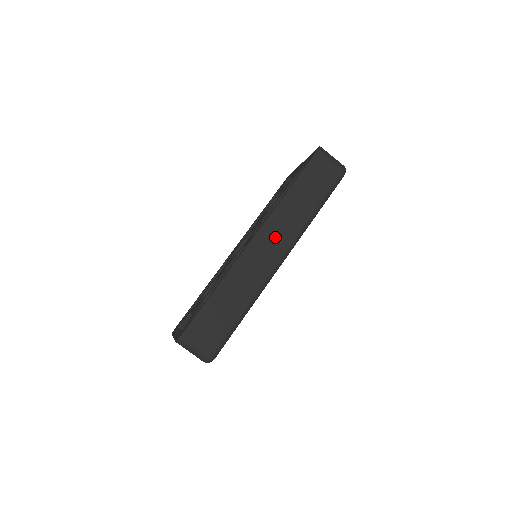
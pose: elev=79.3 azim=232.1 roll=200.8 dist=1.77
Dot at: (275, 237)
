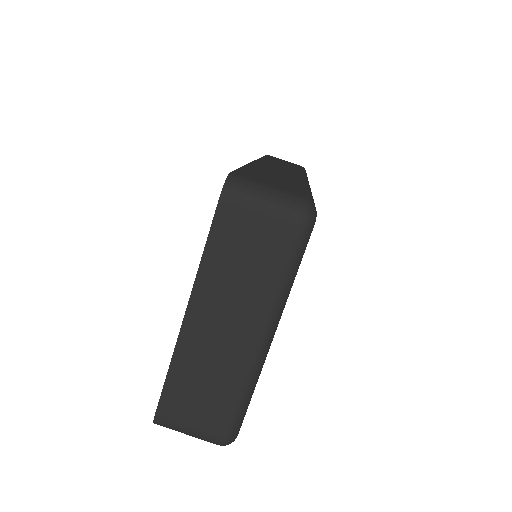
Dot at: (281, 167)
